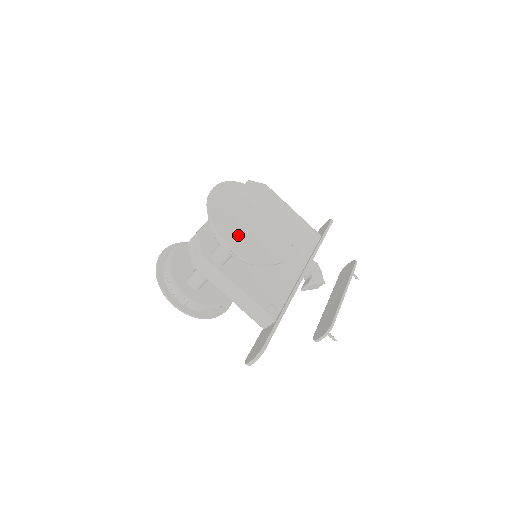
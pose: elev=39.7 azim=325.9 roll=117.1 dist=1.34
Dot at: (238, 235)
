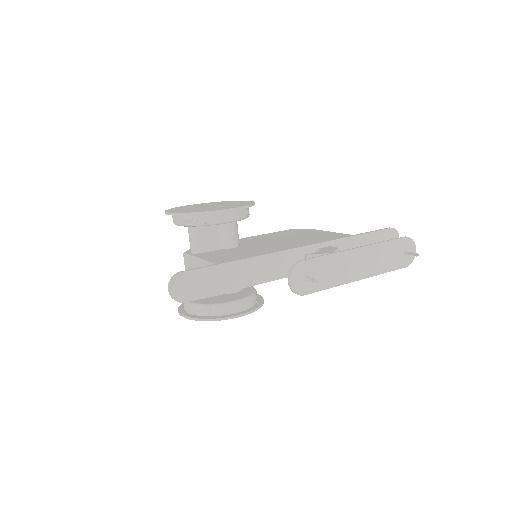
Dot at: occluded
